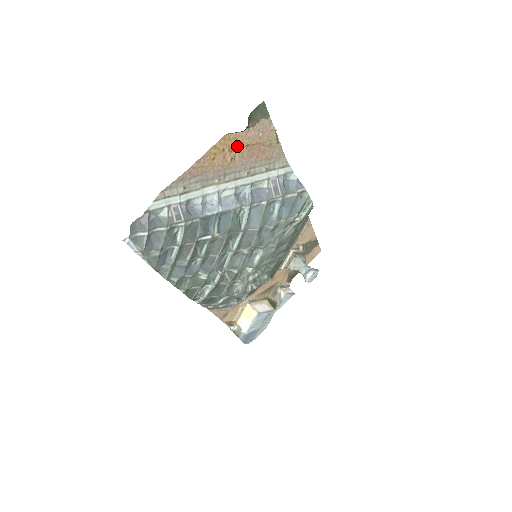
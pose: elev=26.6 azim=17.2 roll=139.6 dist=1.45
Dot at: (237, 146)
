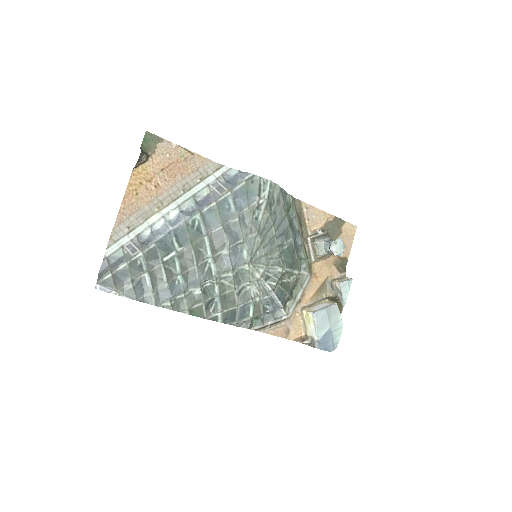
Dot at: (152, 175)
